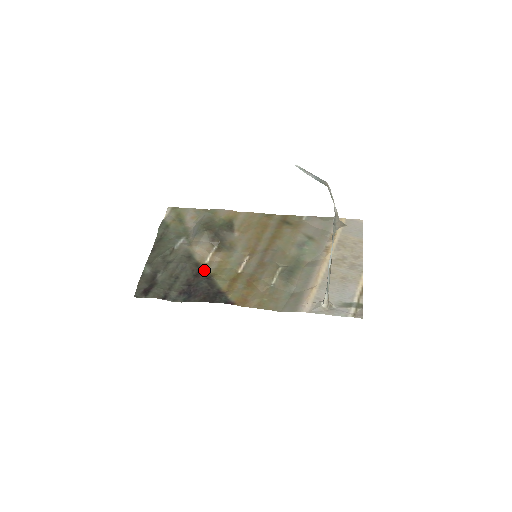
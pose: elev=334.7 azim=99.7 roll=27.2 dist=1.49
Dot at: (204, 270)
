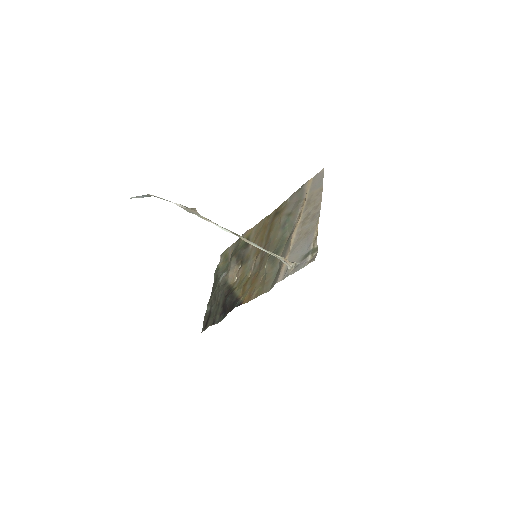
Dot at: (232, 288)
